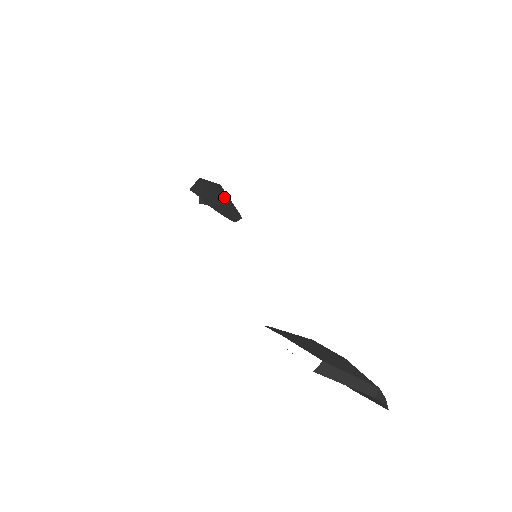
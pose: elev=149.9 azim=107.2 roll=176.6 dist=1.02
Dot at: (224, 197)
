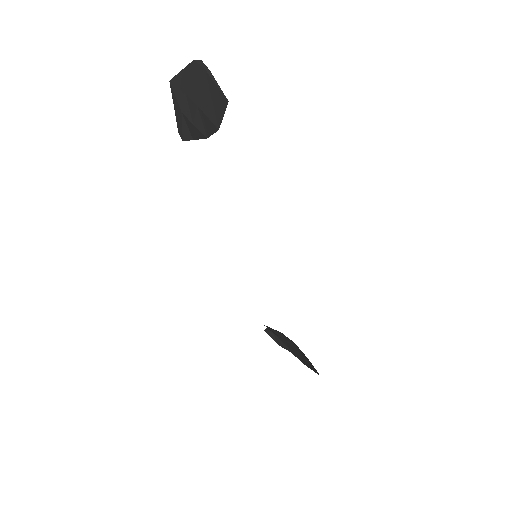
Dot at: (303, 355)
